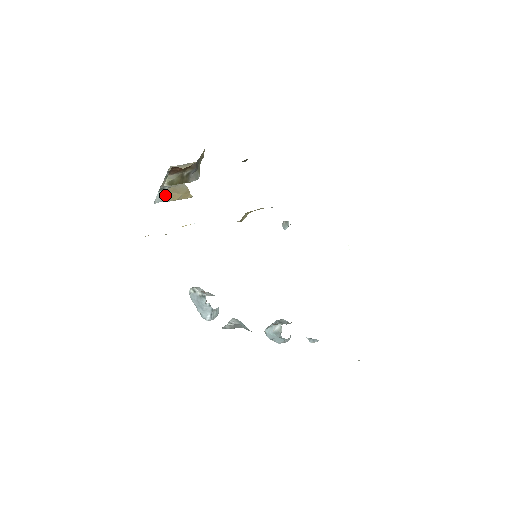
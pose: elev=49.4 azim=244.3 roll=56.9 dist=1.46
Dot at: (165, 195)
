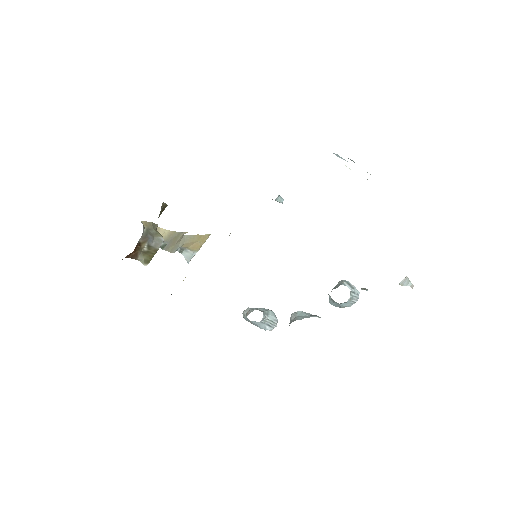
Dot at: (189, 251)
